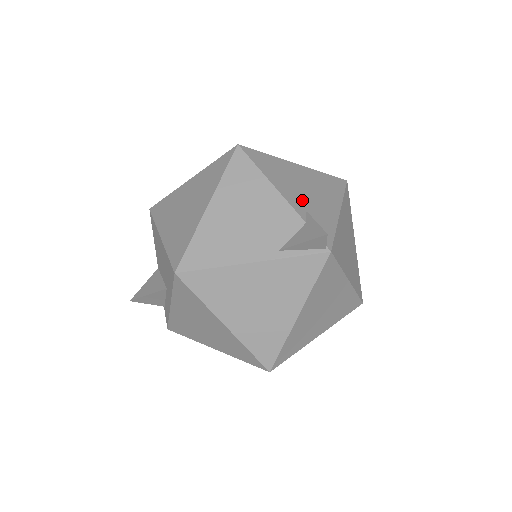
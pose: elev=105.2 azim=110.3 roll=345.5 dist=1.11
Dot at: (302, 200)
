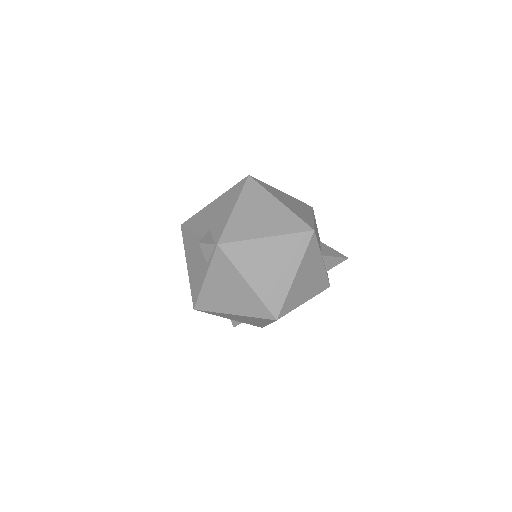
Dot at: (209, 225)
